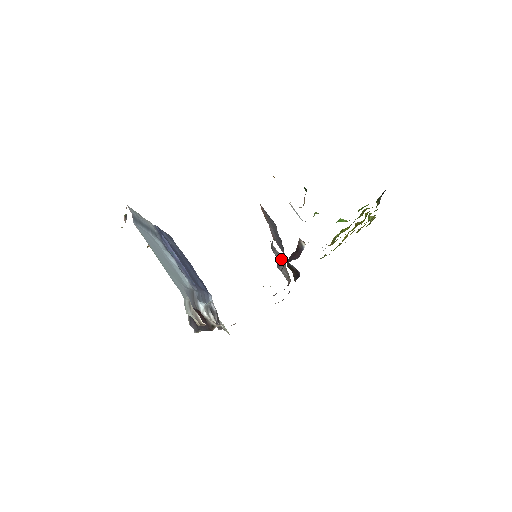
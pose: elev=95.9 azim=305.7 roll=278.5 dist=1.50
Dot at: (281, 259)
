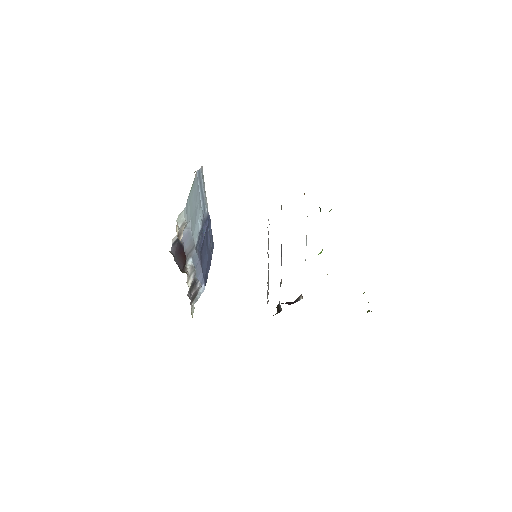
Dot at: (268, 241)
